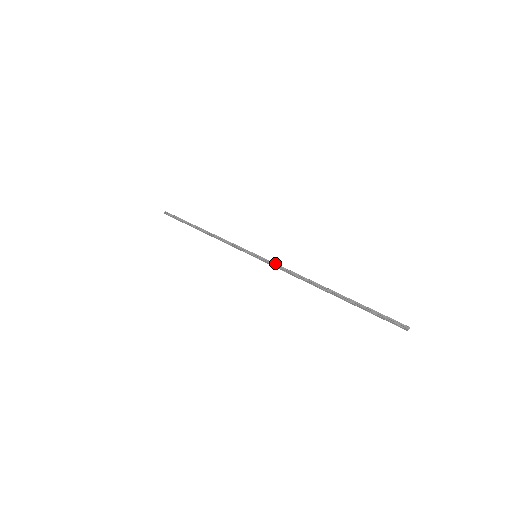
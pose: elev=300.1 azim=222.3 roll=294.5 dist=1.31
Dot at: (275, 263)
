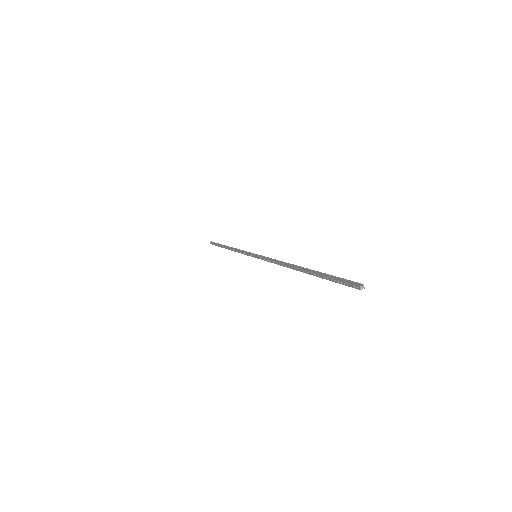
Dot at: (267, 257)
